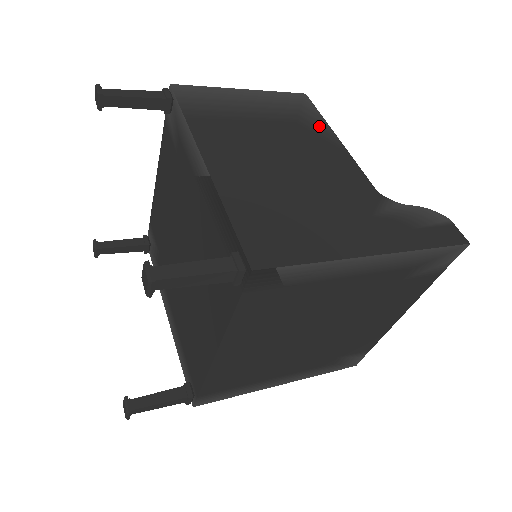
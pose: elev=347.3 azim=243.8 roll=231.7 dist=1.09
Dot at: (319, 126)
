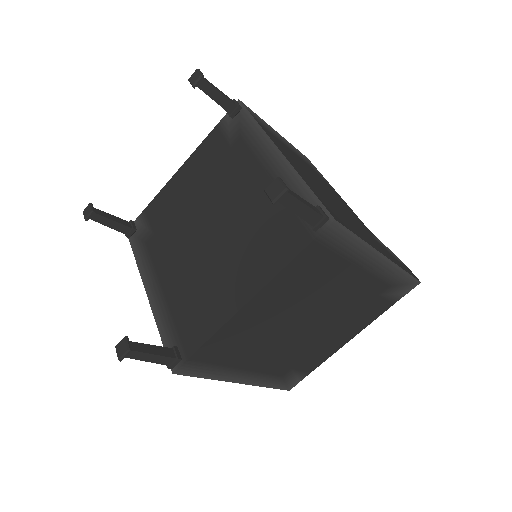
Dot at: (323, 178)
